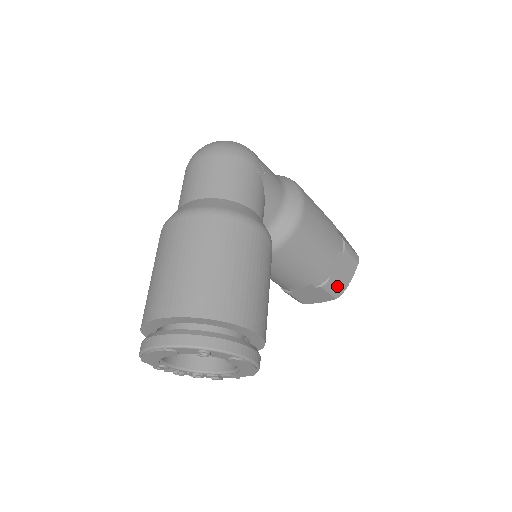
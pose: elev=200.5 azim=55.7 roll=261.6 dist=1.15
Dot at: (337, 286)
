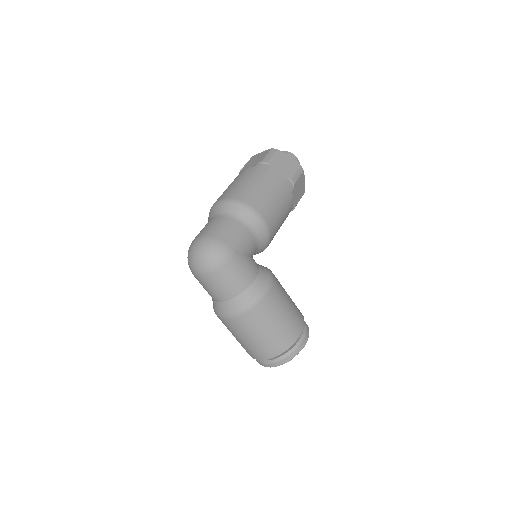
Dot at: (300, 198)
